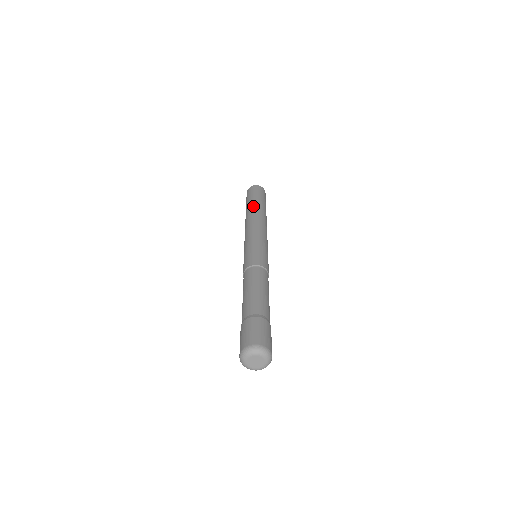
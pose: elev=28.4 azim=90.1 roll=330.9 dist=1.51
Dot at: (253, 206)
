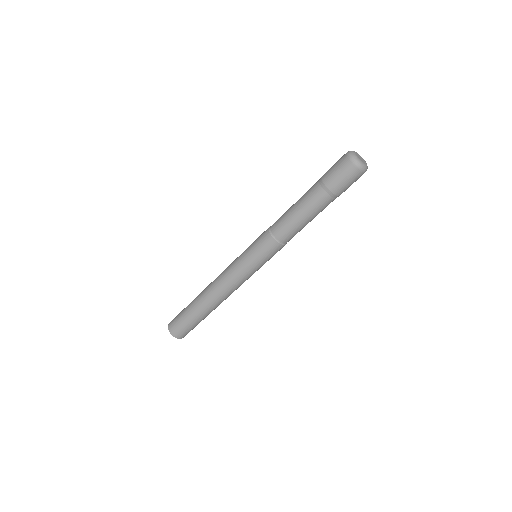
Dot at: occluded
